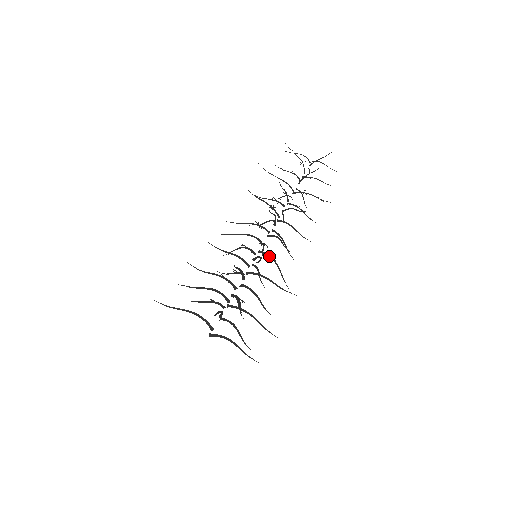
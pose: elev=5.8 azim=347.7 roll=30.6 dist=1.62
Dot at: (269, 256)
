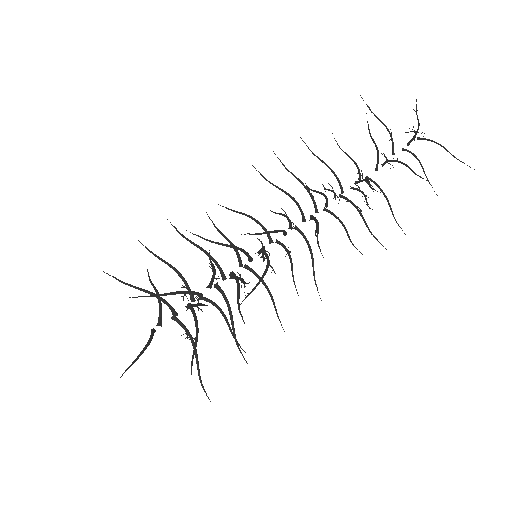
Dot at: (267, 260)
